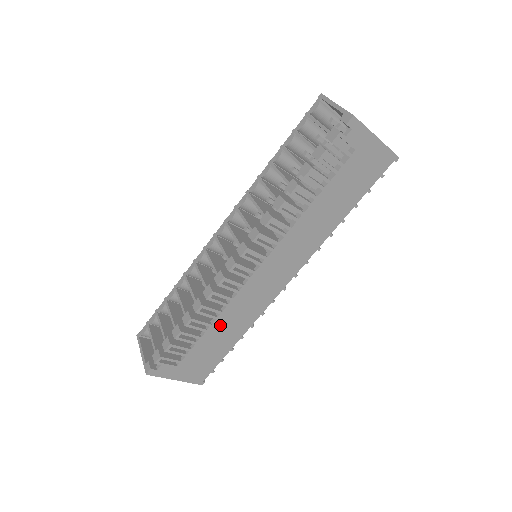
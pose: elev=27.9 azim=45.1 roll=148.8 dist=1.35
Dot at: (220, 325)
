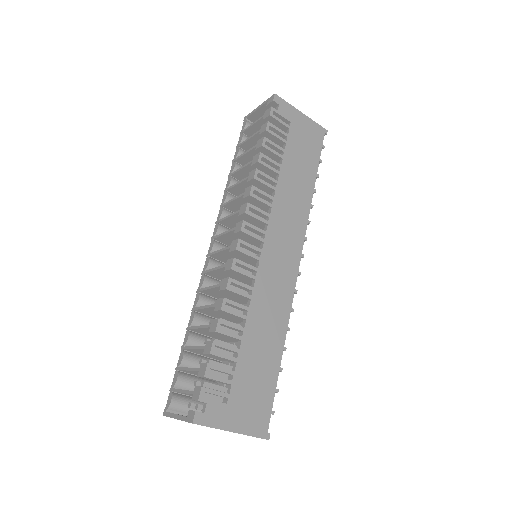
Dot at: (254, 329)
